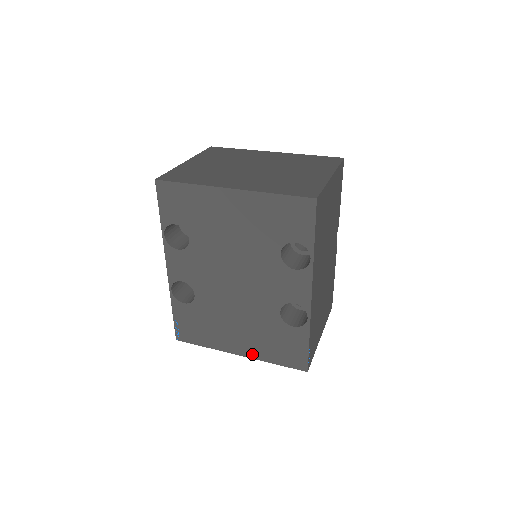
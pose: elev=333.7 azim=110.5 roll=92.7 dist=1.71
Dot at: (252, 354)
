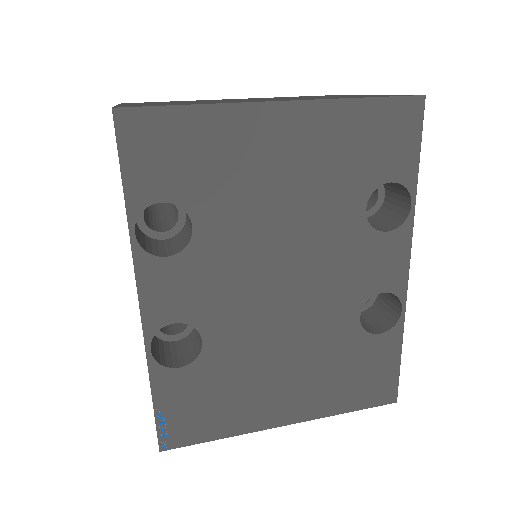
Dot at: (310, 412)
